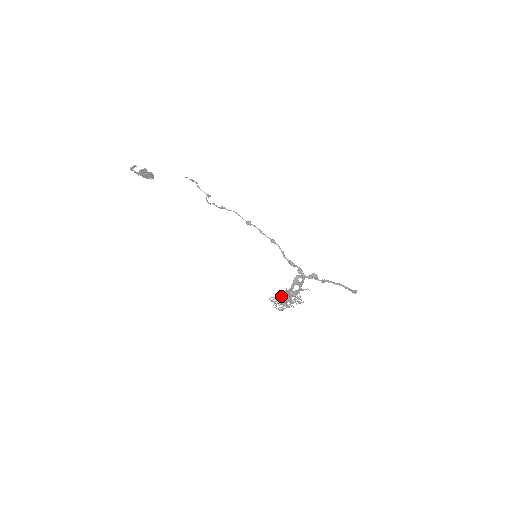
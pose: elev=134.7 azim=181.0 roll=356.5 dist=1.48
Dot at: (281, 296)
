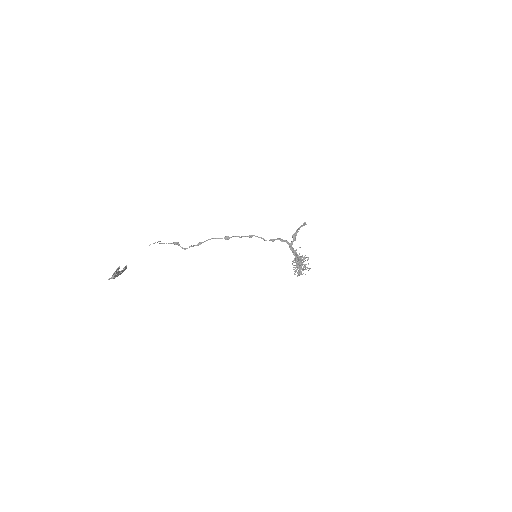
Dot at: (300, 266)
